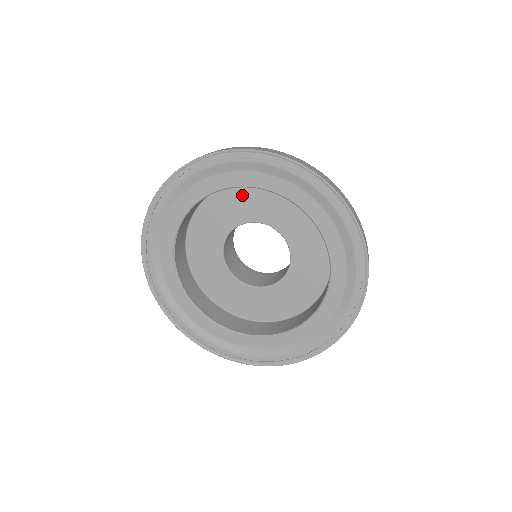
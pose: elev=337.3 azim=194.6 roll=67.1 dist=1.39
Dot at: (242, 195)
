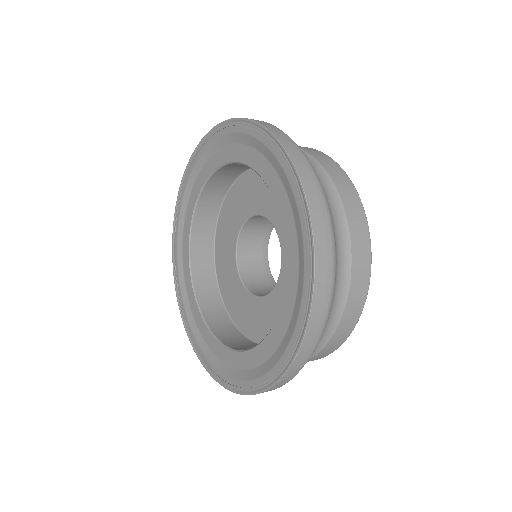
Dot at: (239, 192)
